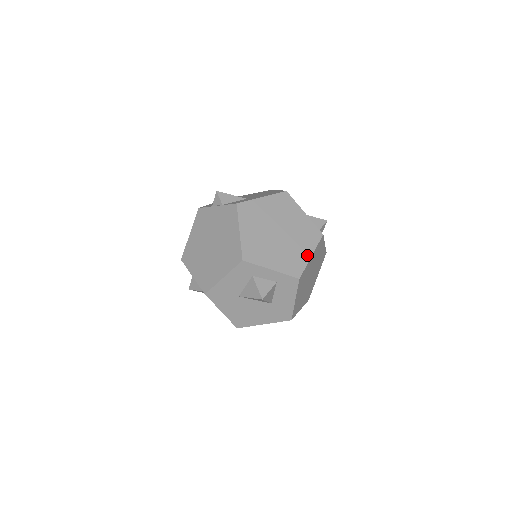
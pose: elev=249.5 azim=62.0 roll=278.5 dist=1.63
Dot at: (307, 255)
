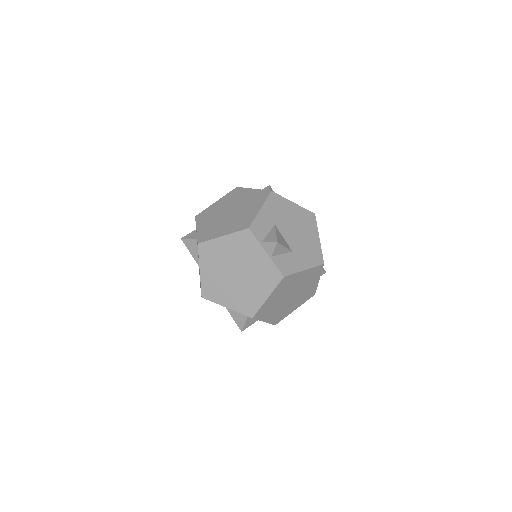
Dot at: (293, 310)
